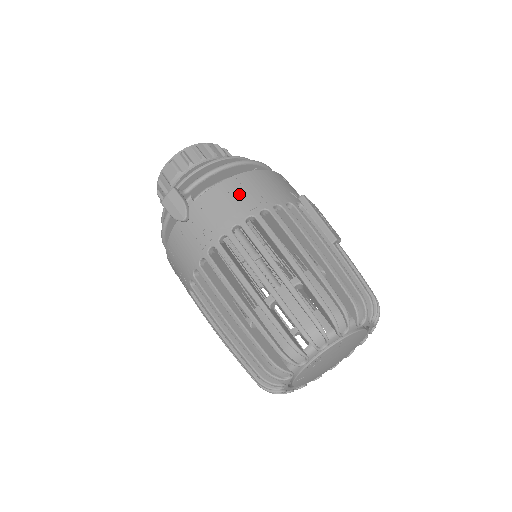
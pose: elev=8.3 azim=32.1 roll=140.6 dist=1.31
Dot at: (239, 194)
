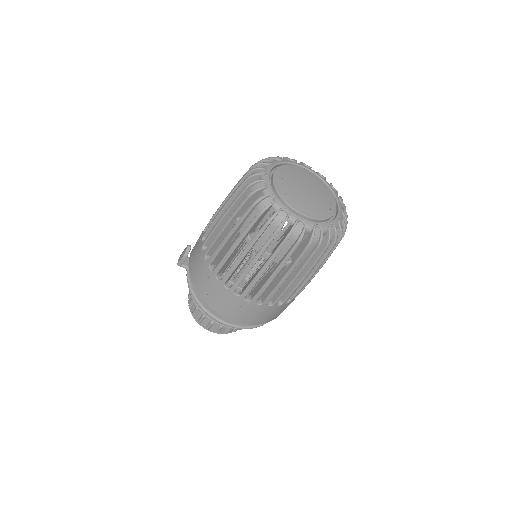
Dot at: occluded
